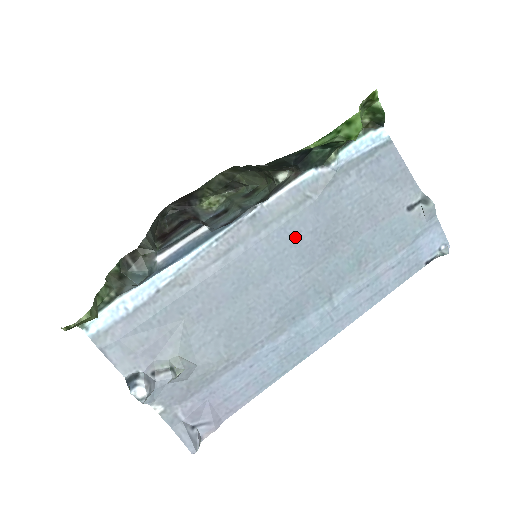
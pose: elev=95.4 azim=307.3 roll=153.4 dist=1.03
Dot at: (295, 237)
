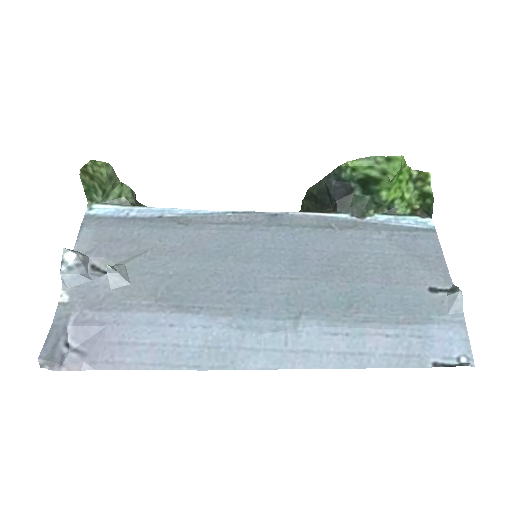
Dot at: (299, 246)
